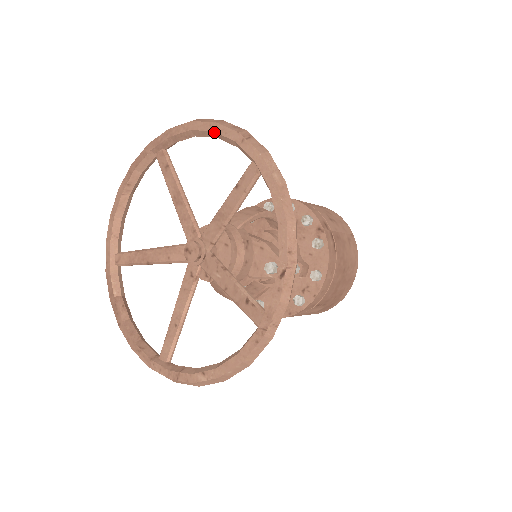
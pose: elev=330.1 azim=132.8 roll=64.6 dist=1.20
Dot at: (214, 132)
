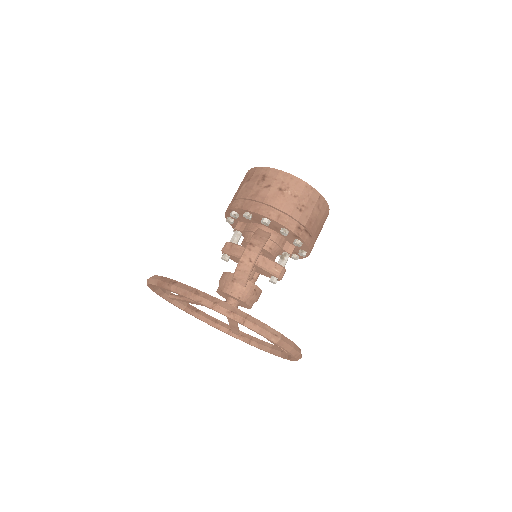
Dot at: (214, 310)
